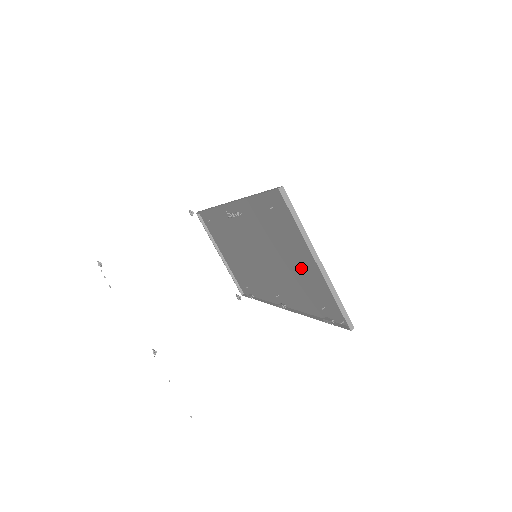
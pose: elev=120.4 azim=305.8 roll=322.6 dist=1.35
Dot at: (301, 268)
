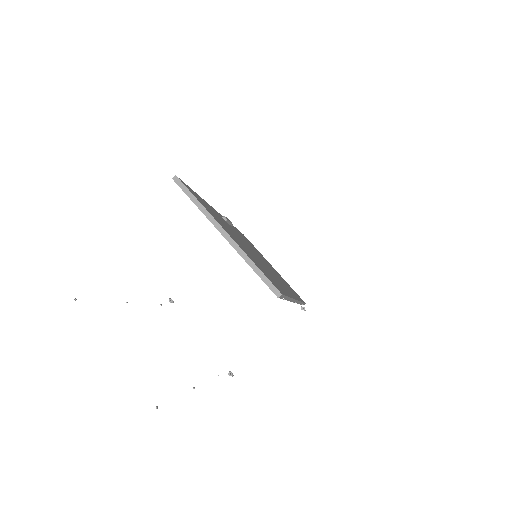
Dot at: occluded
